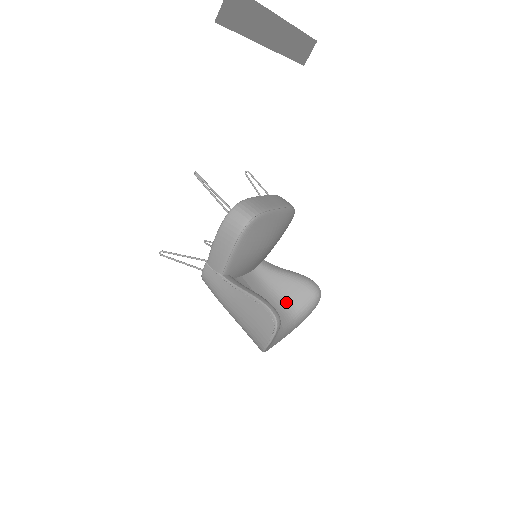
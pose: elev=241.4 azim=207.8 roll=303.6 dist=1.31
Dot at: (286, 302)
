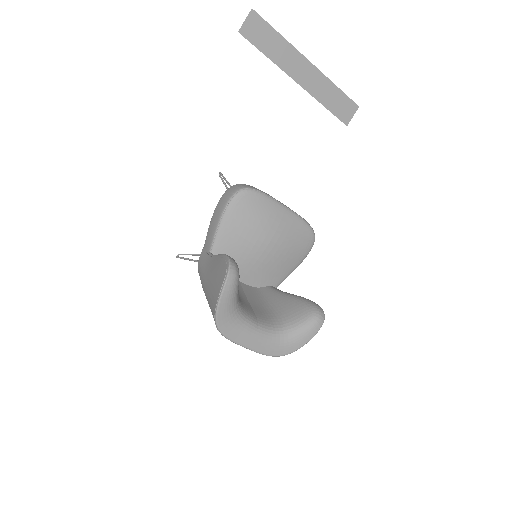
Dot at: (278, 315)
